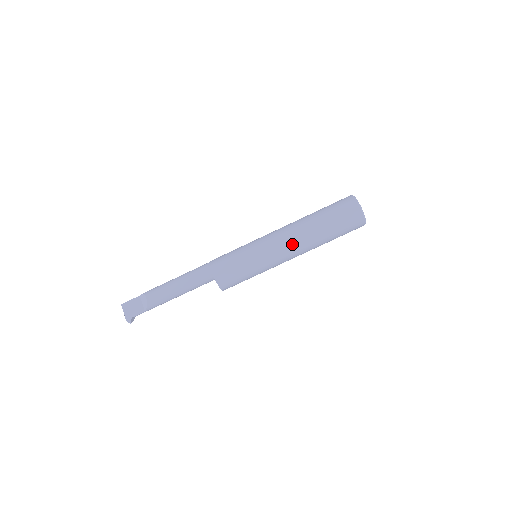
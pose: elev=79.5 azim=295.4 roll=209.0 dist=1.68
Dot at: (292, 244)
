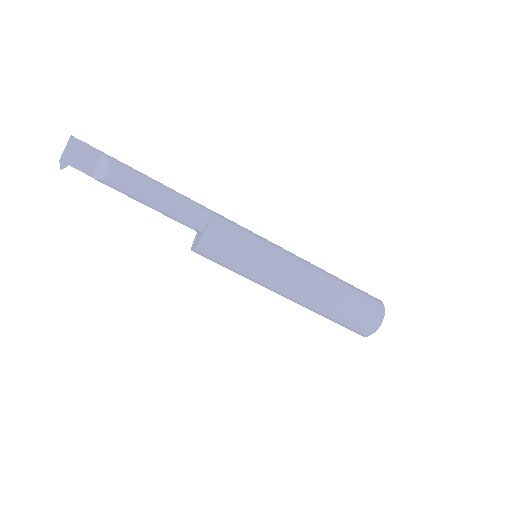
Dot at: (295, 295)
